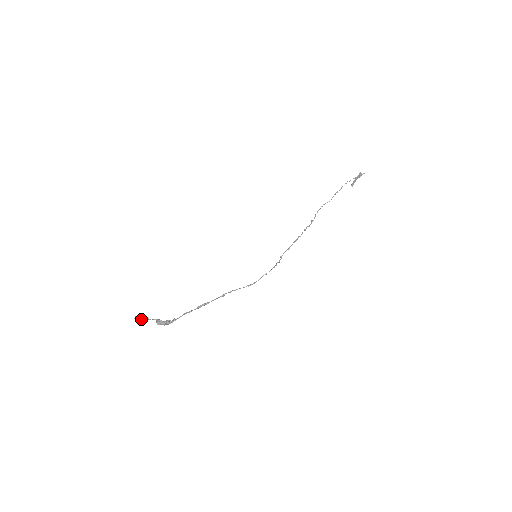
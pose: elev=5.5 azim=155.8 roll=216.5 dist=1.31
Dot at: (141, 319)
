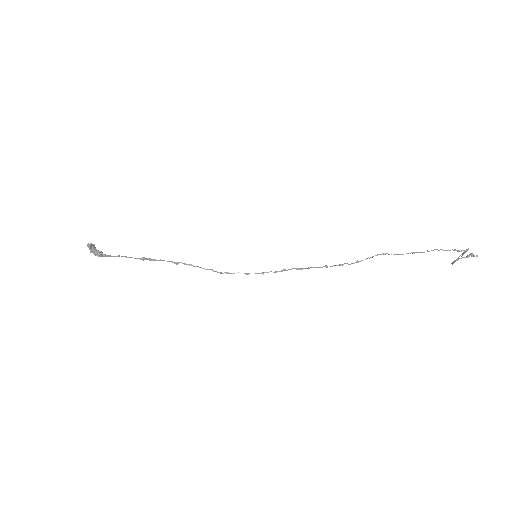
Dot at: (88, 244)
